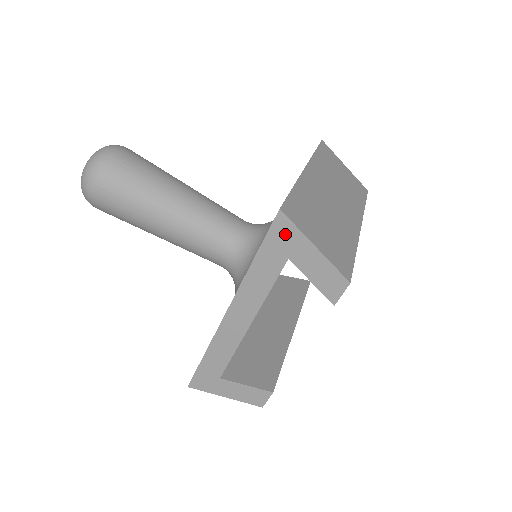
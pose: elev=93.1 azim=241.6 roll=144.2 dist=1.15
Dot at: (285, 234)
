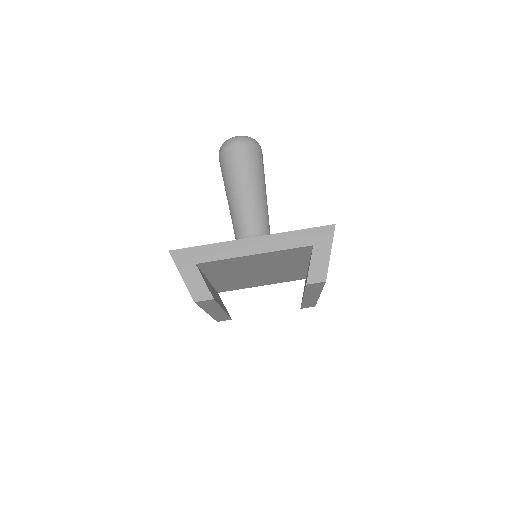
Dot at: (325, 235)
